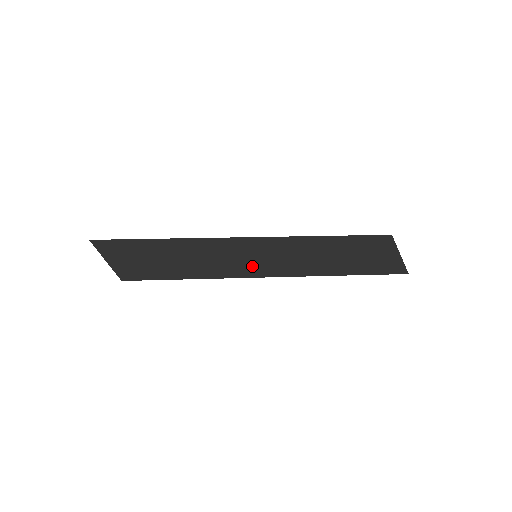
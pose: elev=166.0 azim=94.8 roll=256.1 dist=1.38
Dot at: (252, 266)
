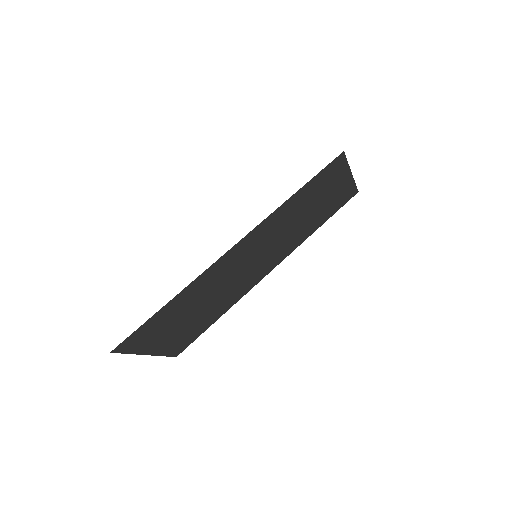
Dot at: (258, 268)
